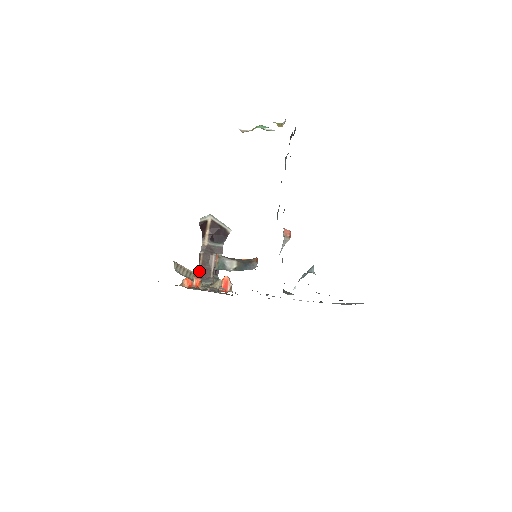
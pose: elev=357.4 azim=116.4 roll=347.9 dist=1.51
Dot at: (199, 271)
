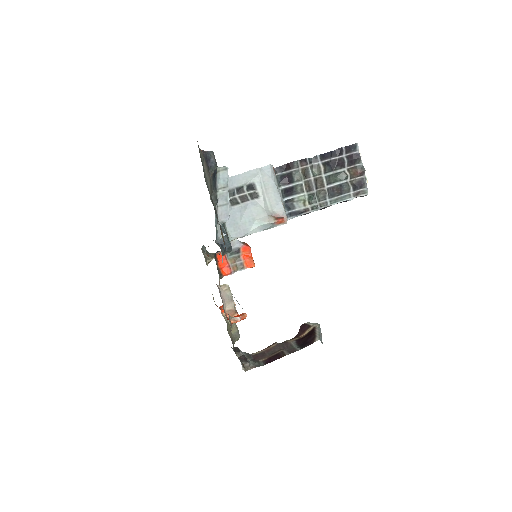
Dot at: (258, 352)
